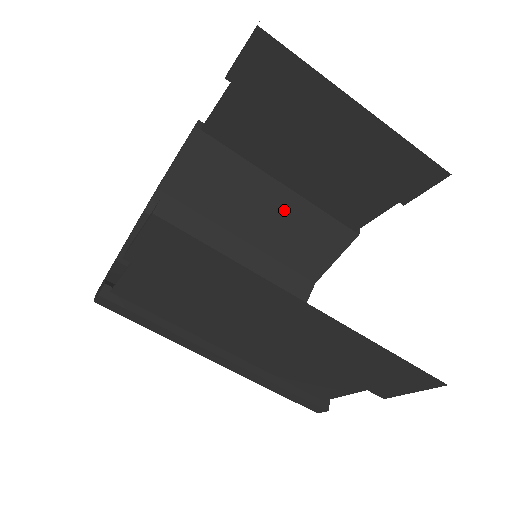
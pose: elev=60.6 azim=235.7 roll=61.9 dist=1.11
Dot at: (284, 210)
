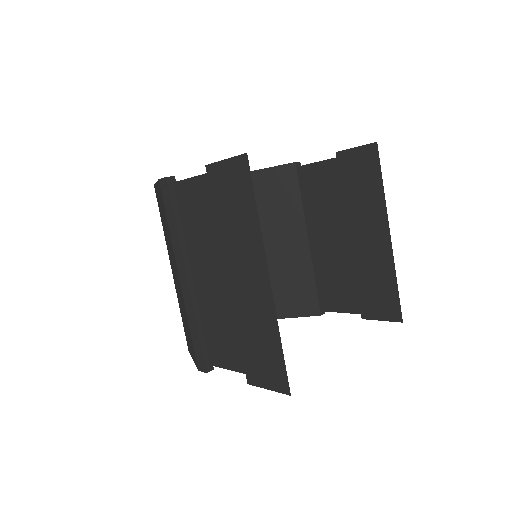
Dot at: (294, 257)
